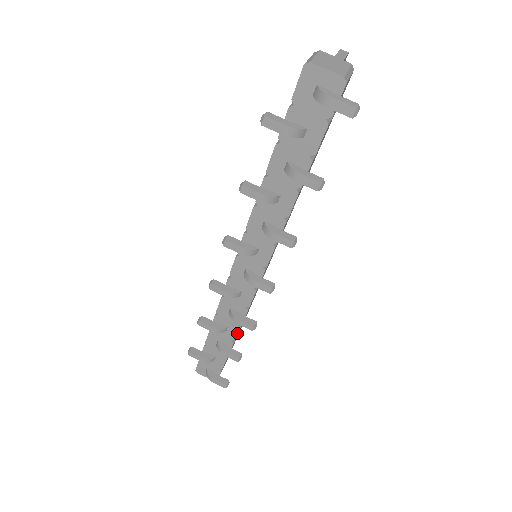
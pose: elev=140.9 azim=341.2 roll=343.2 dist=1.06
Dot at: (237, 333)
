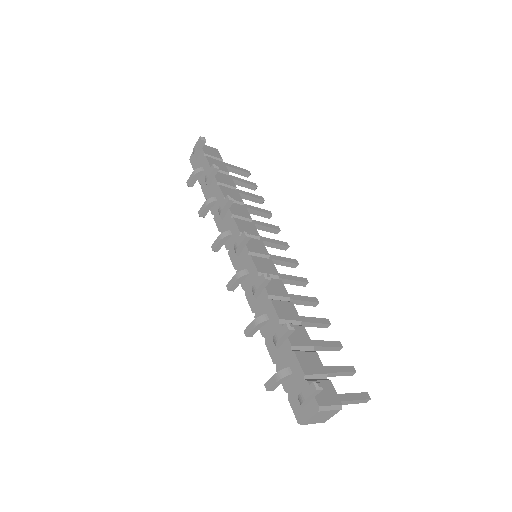
Dot at: (274, 309)
